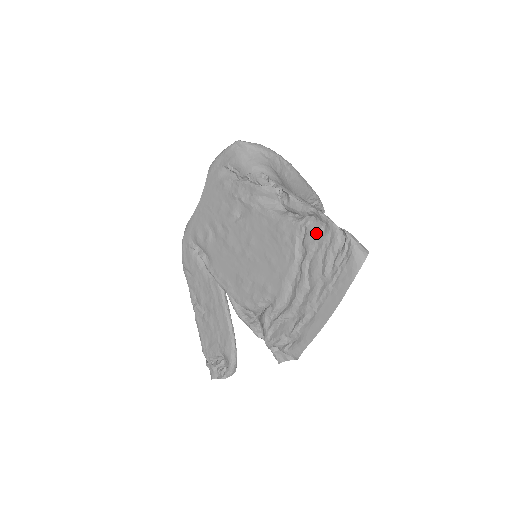
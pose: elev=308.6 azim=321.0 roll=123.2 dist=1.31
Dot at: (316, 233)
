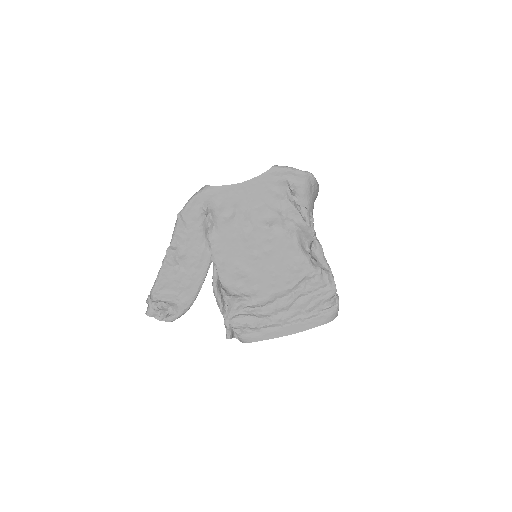
Dot at: (321, 285)
